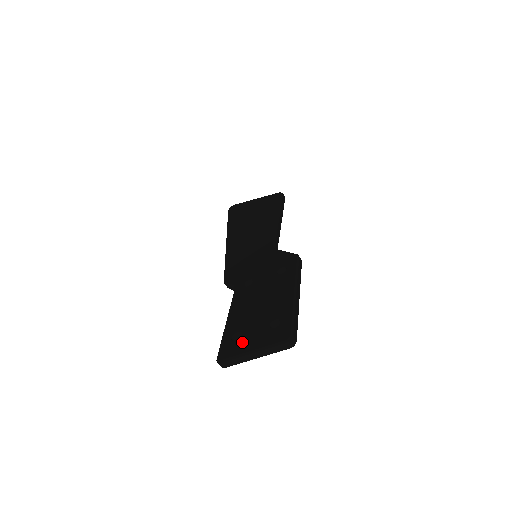
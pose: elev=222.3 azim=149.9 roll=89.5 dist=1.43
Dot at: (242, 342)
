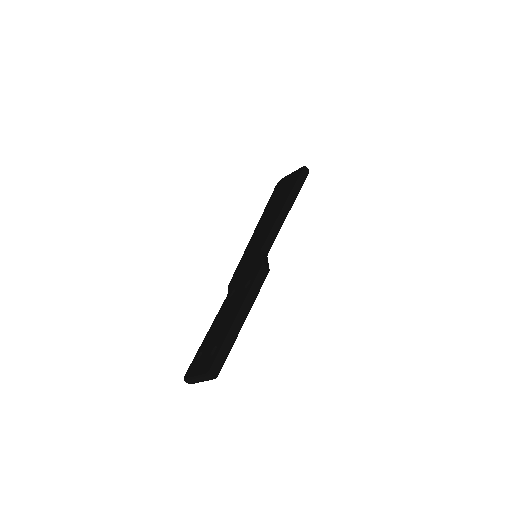
Dot at: (197, 364)
